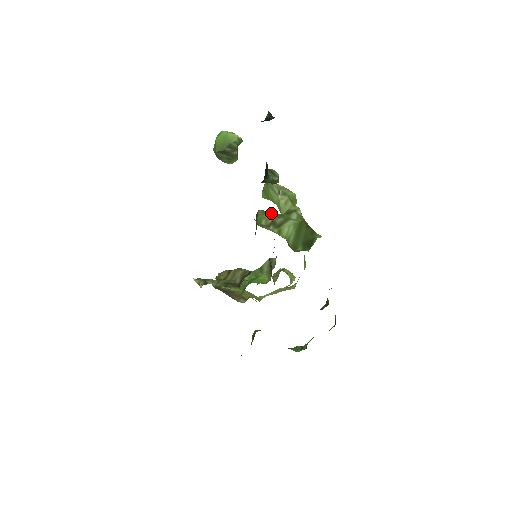
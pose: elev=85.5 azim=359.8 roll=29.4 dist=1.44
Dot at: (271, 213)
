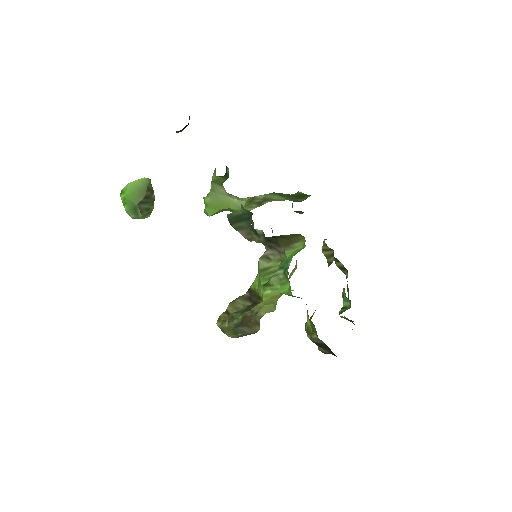
Dot at: occluded
